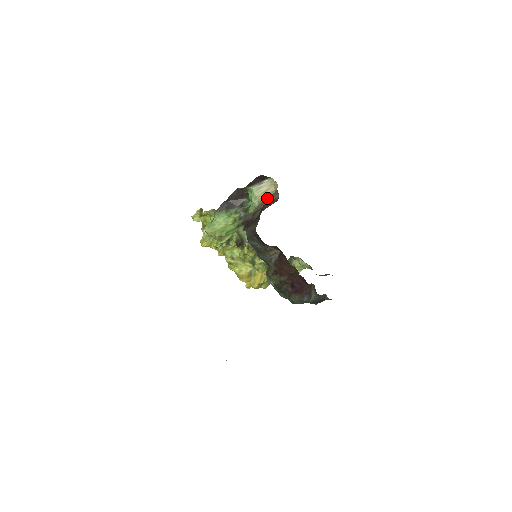
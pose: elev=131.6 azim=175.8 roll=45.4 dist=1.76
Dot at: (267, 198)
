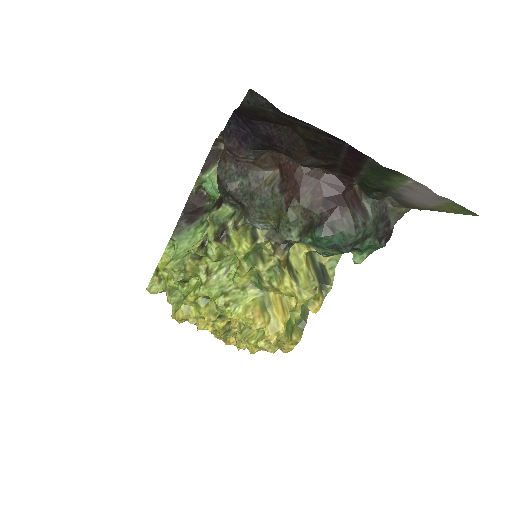
Dot at: occluded
